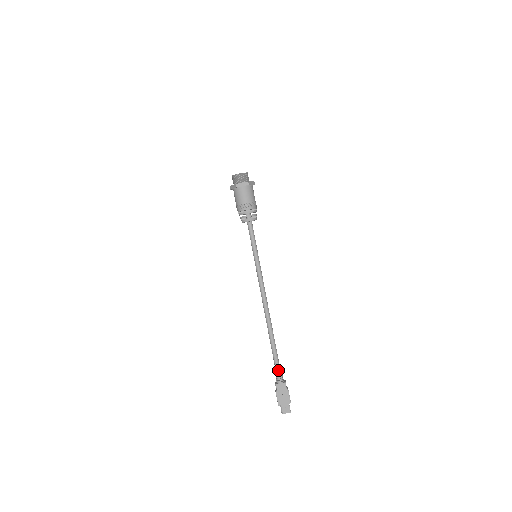
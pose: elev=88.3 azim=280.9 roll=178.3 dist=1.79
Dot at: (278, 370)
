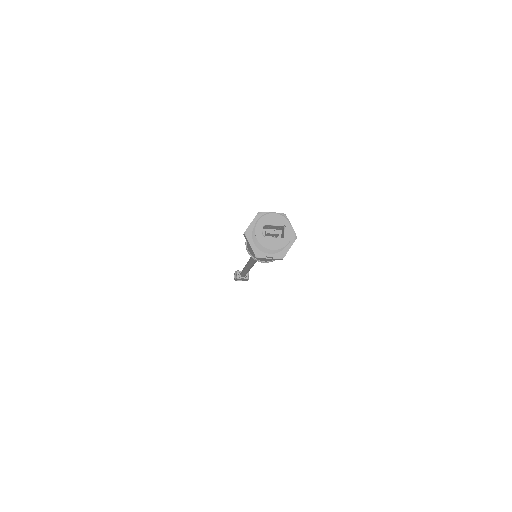
Dot at: (243, 276)
